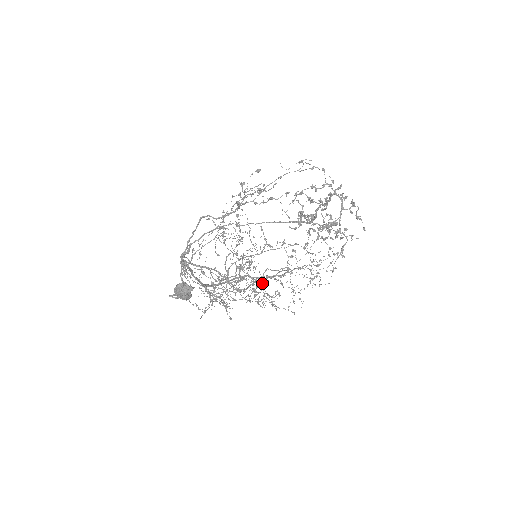
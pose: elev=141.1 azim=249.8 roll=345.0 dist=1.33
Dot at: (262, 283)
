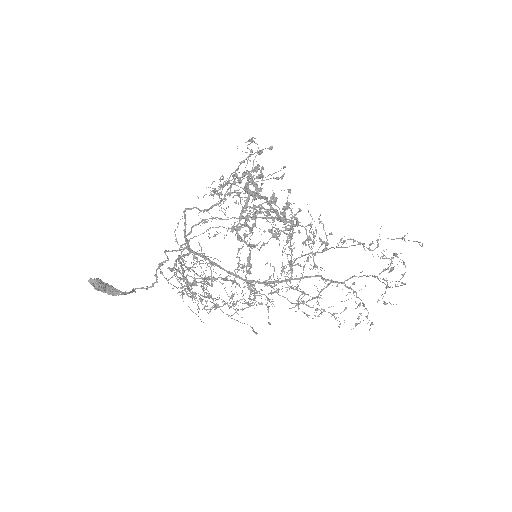
Dot at: occluded
